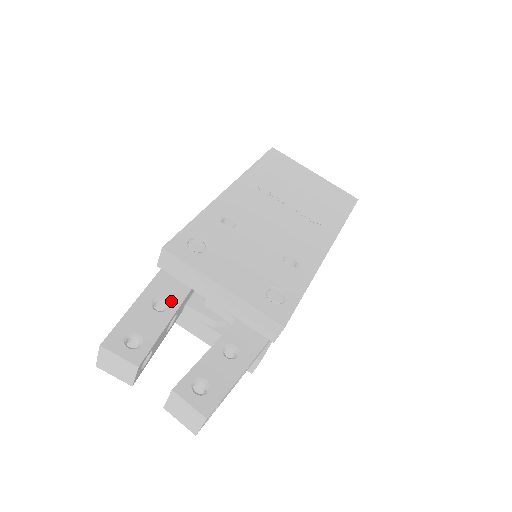
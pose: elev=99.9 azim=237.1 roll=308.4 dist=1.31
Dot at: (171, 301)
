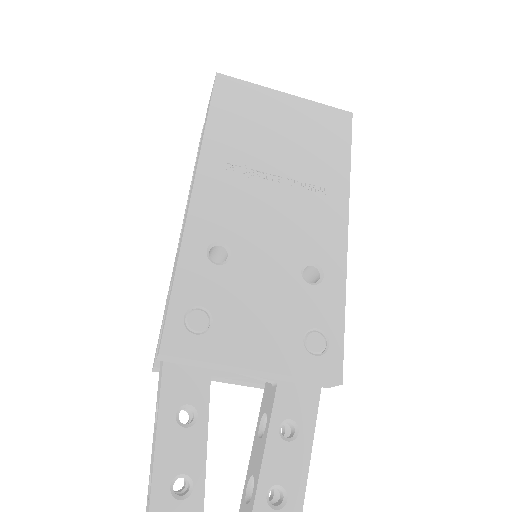
Dot at: (196, 403)
